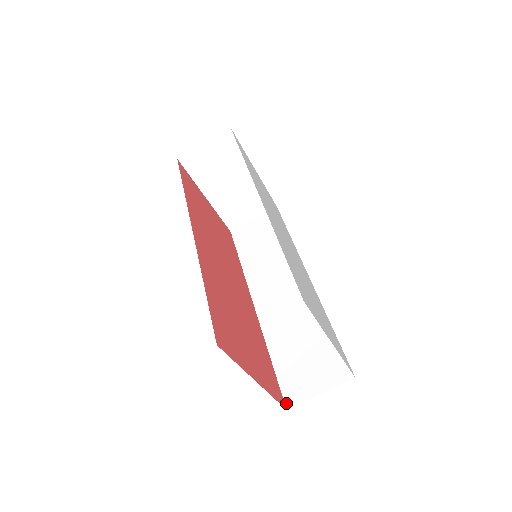
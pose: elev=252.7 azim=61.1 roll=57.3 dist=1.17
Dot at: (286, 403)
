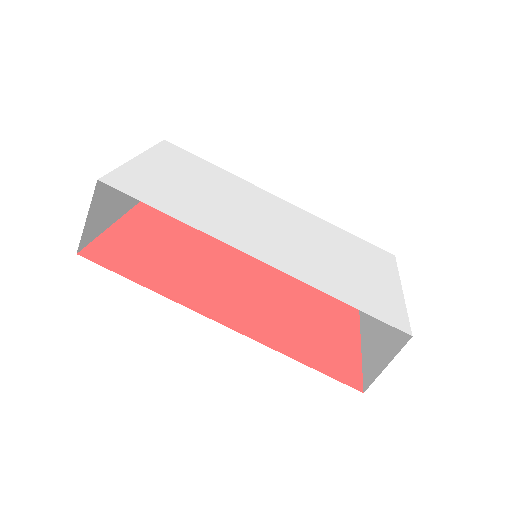
Dot at: occluded
